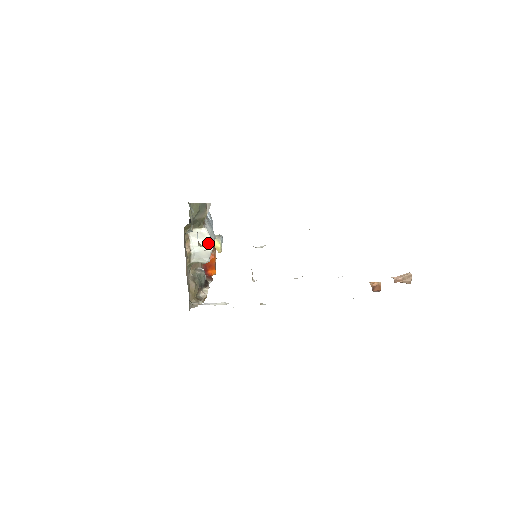
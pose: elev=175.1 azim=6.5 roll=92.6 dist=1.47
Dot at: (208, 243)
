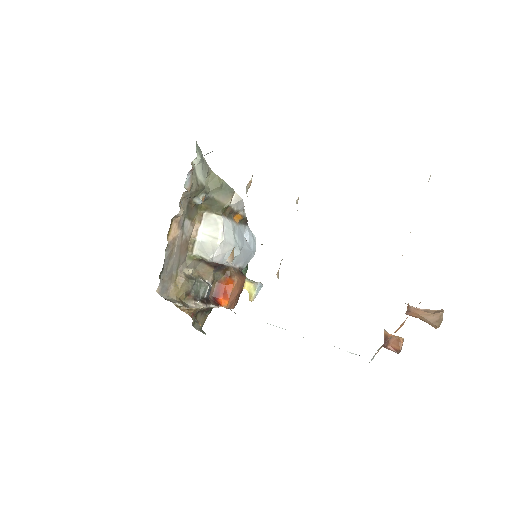
Dot at: (218, 235)
